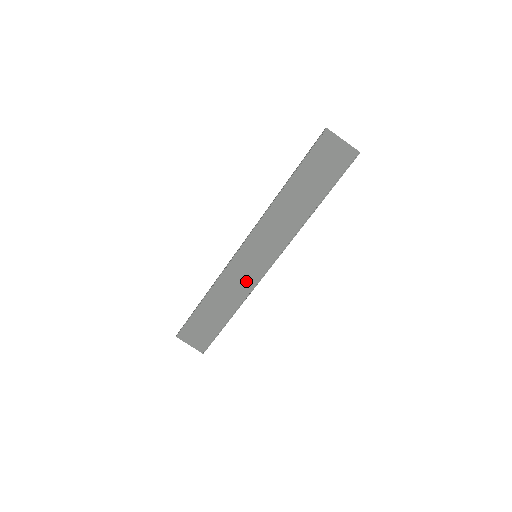
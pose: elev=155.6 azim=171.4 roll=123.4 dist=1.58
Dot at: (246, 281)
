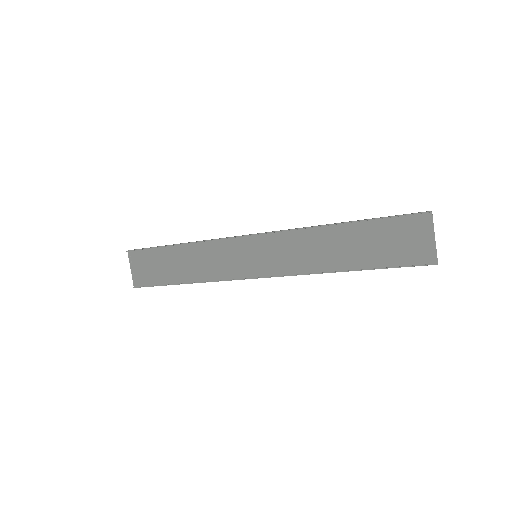
Dot at: (227, 267)
